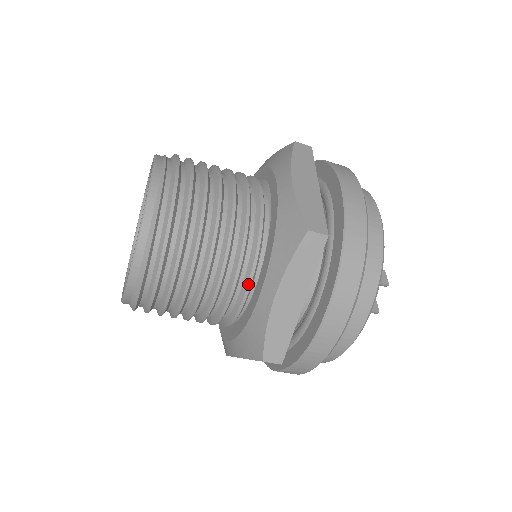
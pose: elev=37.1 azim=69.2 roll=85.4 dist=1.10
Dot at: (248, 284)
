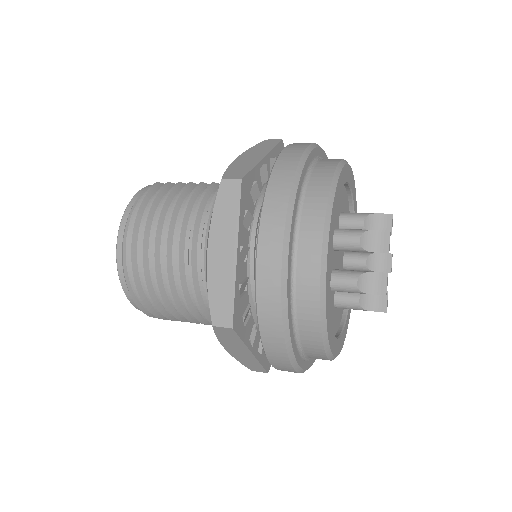
Dot at: occluded
